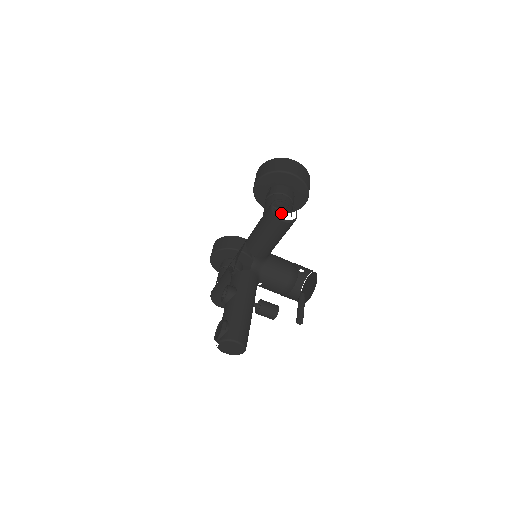
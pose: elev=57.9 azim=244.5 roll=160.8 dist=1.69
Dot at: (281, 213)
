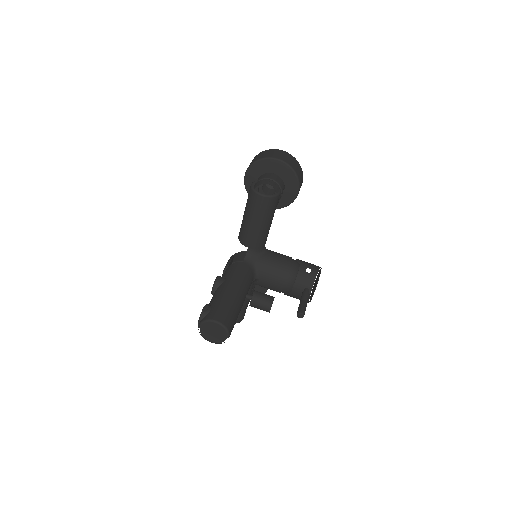
Dot at: occluded
